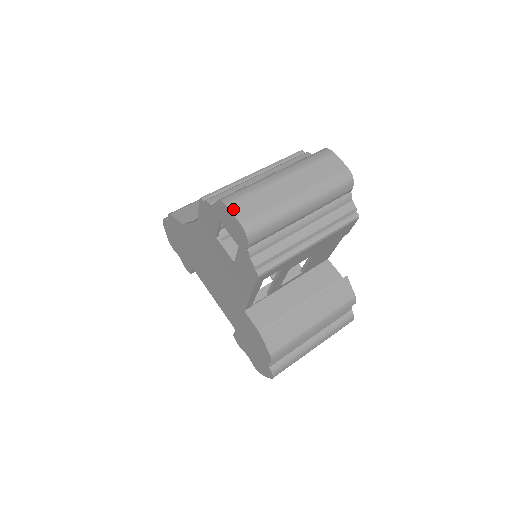
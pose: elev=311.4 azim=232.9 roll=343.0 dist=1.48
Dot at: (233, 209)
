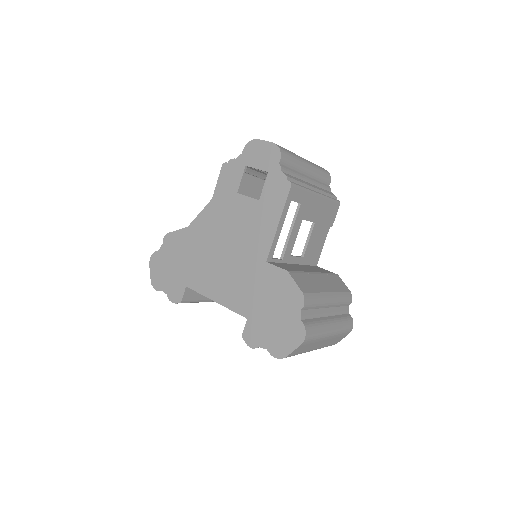
Dot at: (263, 140)
